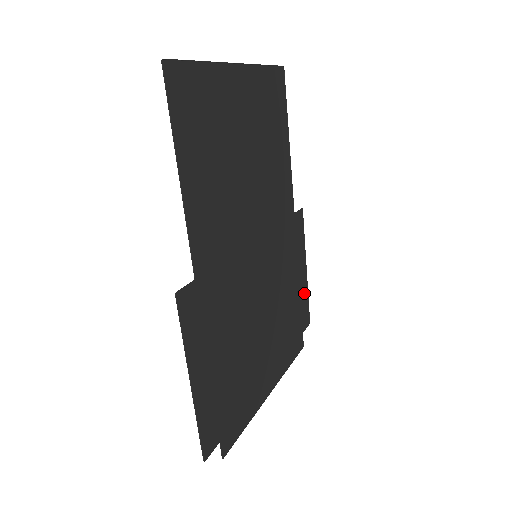
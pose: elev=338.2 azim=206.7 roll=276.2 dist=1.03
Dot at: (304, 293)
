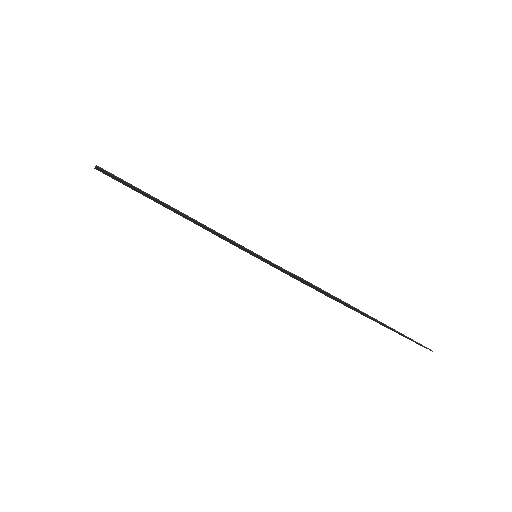
Dot at: (281, 271)
